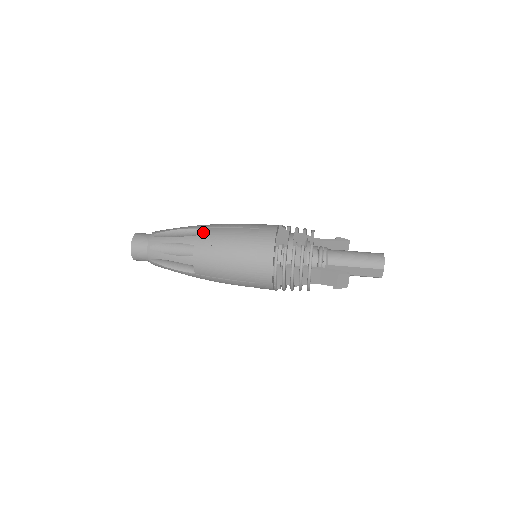
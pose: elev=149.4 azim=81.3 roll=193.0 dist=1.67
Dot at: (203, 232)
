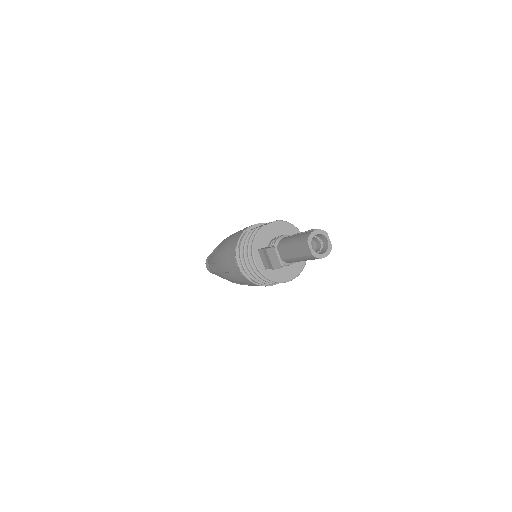
Dot at: occluded
